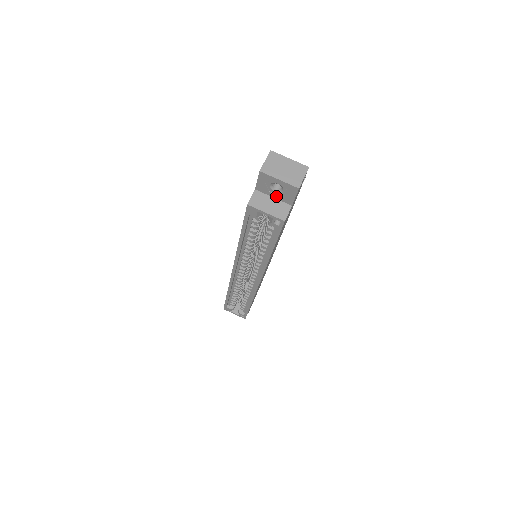
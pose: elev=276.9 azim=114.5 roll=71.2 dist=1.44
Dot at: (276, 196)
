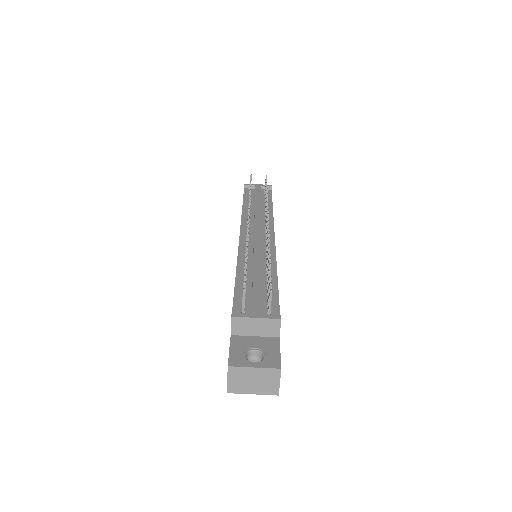
Dot at: occluded
